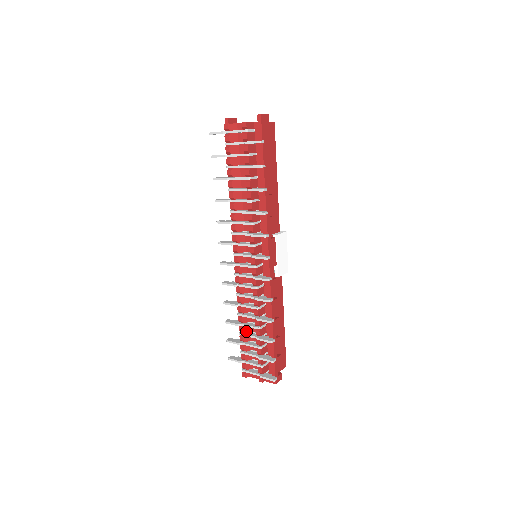
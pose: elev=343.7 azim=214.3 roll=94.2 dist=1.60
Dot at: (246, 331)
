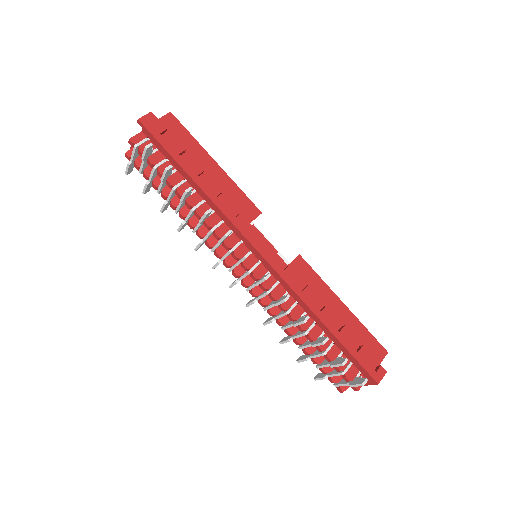
Dot at: (303, 342)
